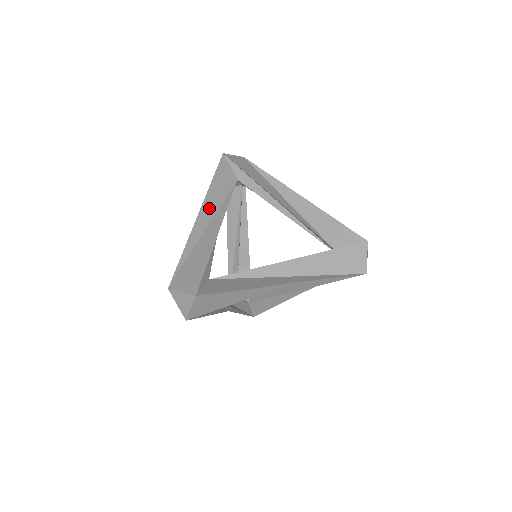
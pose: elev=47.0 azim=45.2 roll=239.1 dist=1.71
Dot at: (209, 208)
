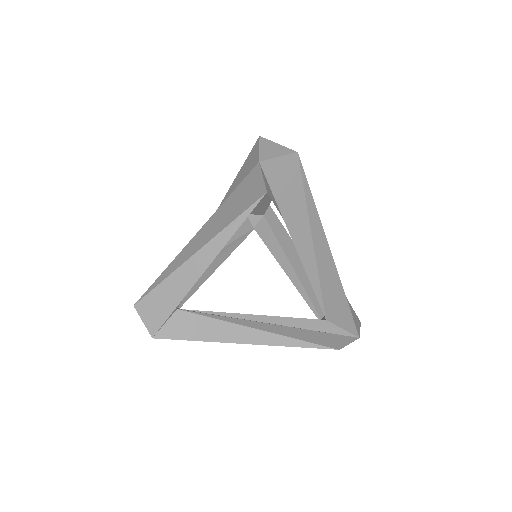
Dot at: occluded
